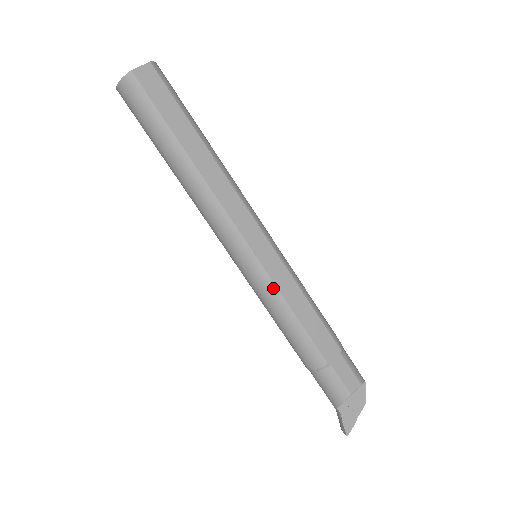
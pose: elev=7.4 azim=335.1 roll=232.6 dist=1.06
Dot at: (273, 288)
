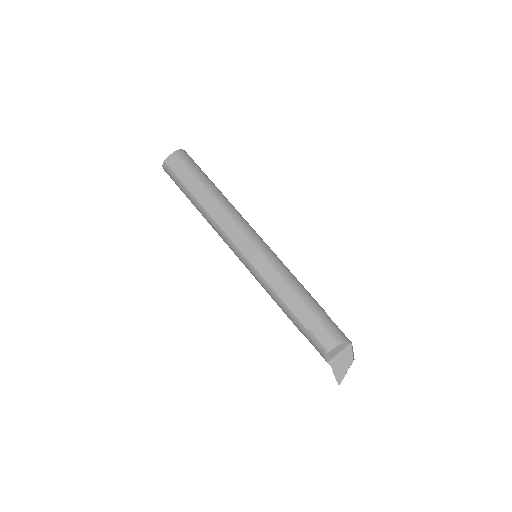
Dot at: (260, 277)
